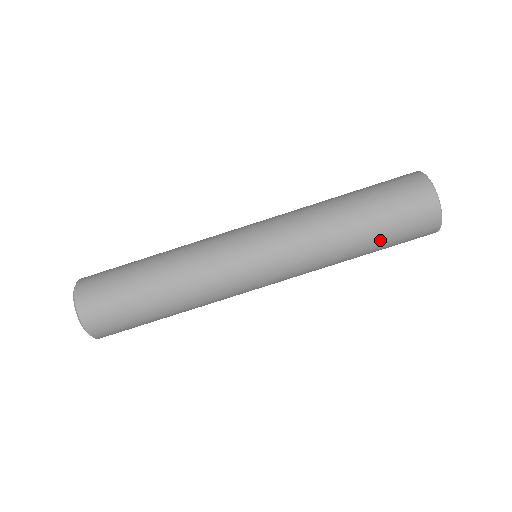
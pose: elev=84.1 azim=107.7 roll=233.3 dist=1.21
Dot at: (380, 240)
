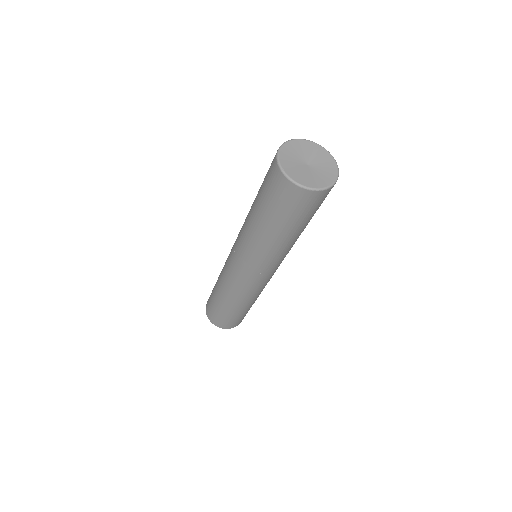
Dot at: (282, 224)
